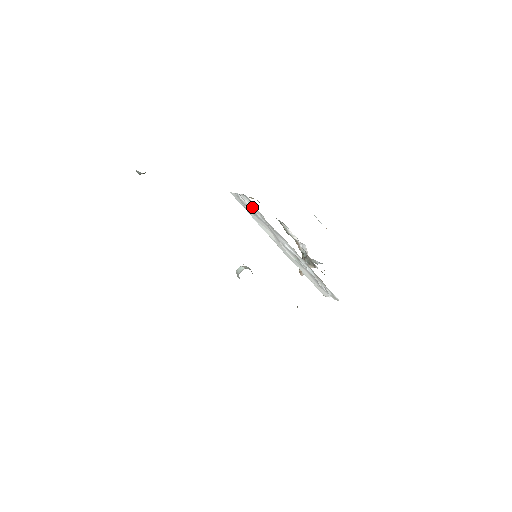
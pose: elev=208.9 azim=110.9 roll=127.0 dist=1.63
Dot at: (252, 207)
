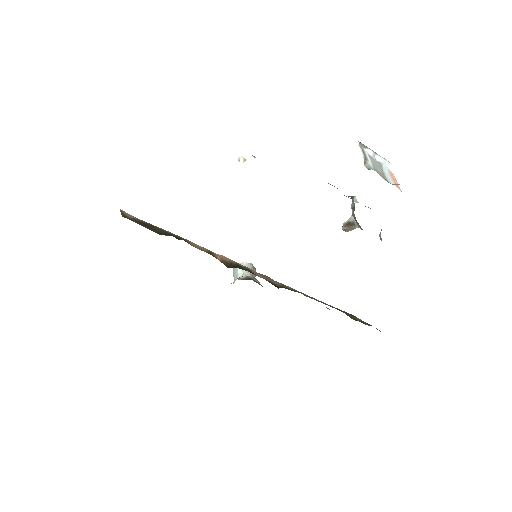
Dot at: occluded
